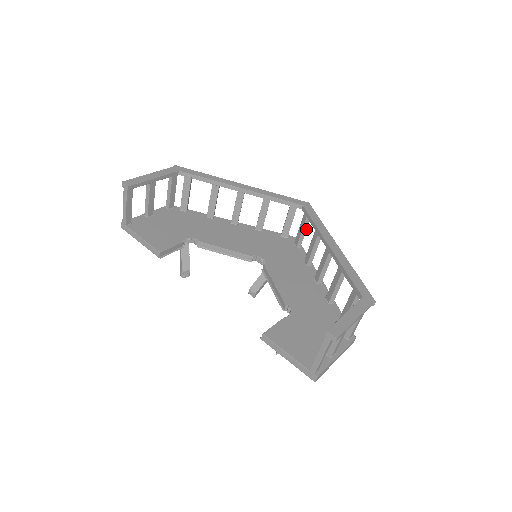
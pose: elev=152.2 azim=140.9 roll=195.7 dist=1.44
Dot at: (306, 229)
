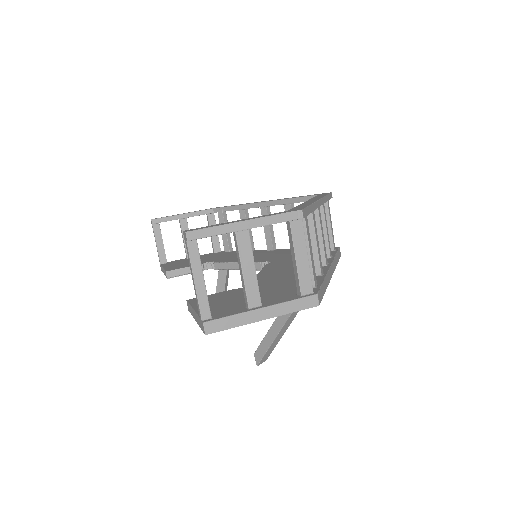
Dot at: (330, 222)
